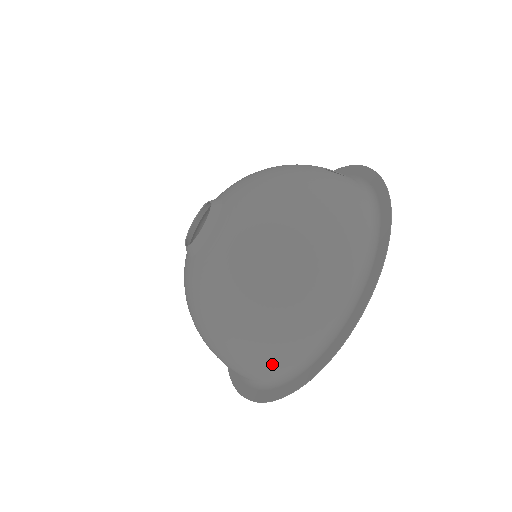
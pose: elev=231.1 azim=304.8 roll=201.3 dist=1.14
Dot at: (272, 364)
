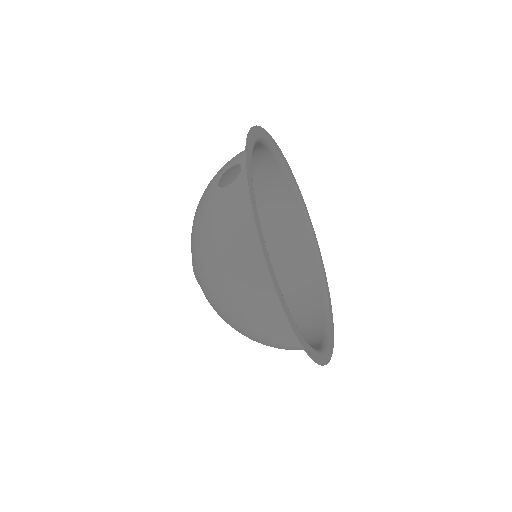
Dot at: occluded
